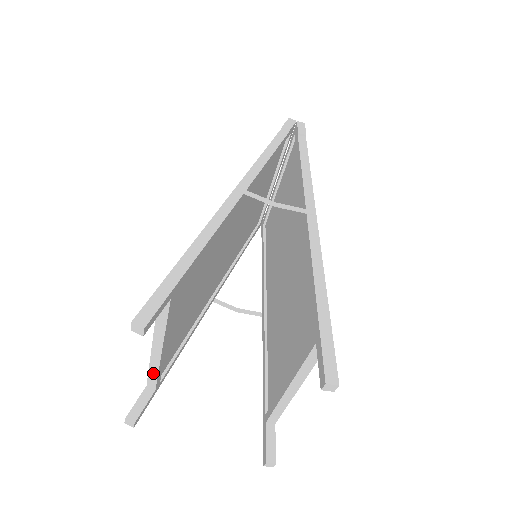
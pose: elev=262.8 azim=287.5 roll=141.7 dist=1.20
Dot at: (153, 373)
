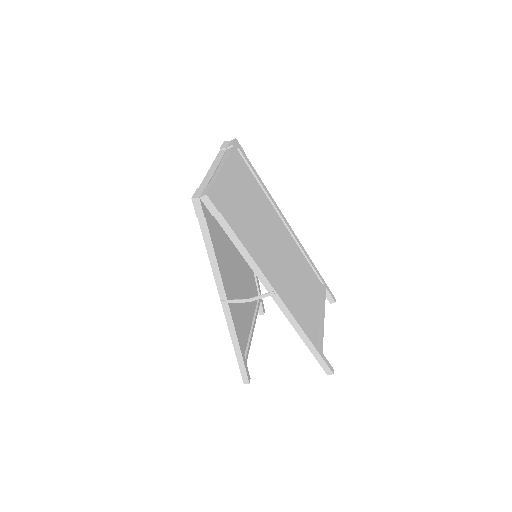
Dot at: occluded
